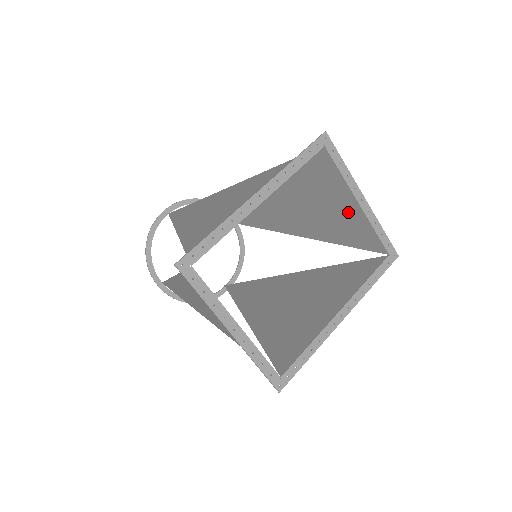
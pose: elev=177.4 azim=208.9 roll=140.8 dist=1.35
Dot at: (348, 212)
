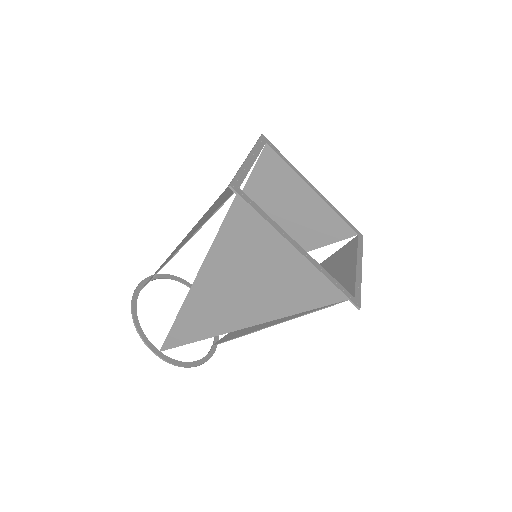
Dot at: (342, 275)
